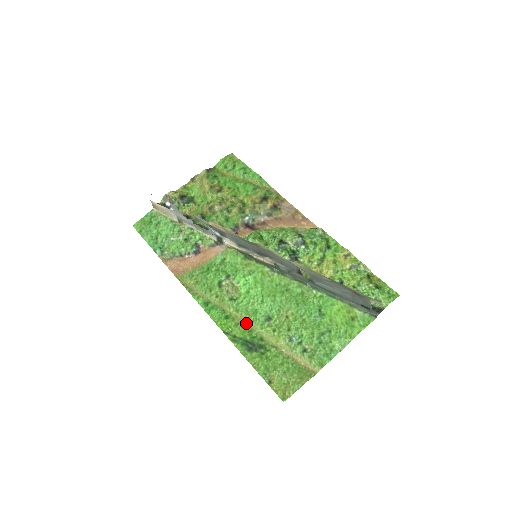
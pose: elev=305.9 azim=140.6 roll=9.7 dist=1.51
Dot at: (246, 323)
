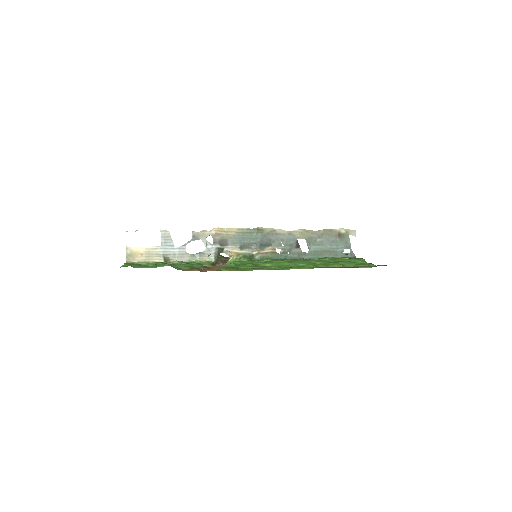
Dot at: occluded
